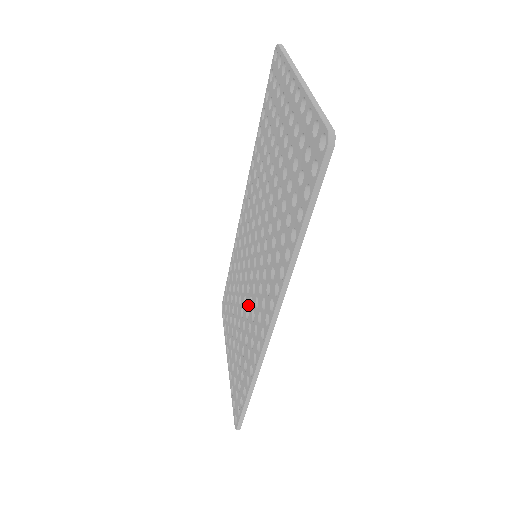
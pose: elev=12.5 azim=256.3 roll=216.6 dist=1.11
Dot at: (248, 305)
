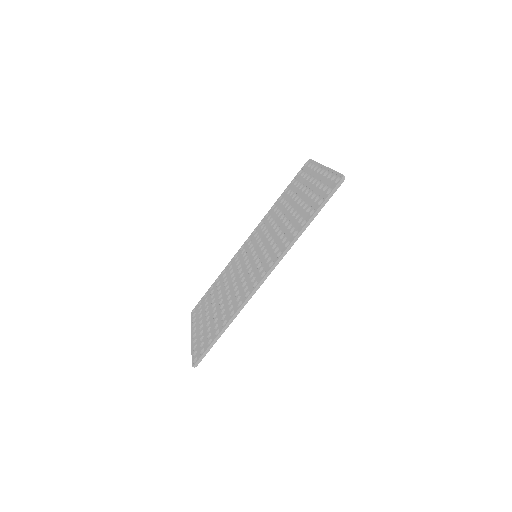
Dot at: (239, 283)
